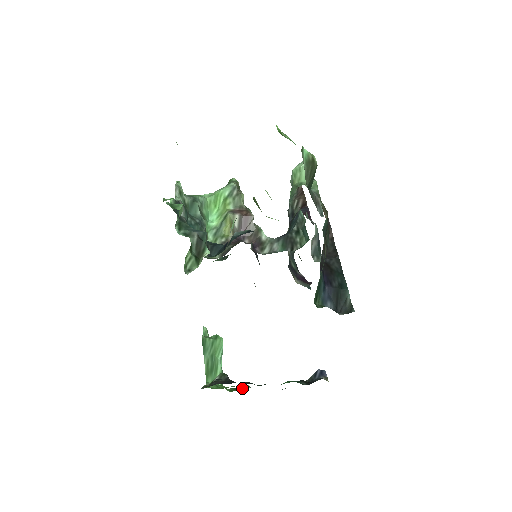
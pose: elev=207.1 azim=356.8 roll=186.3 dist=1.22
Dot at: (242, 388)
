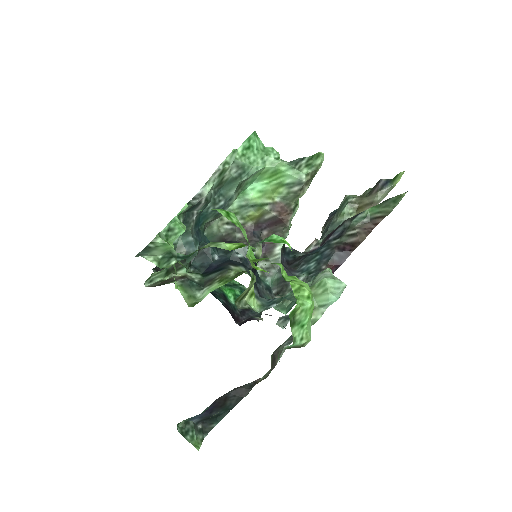
Dot at: occluded
